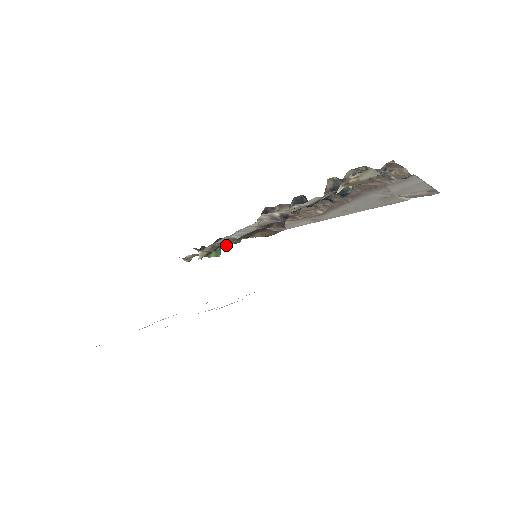
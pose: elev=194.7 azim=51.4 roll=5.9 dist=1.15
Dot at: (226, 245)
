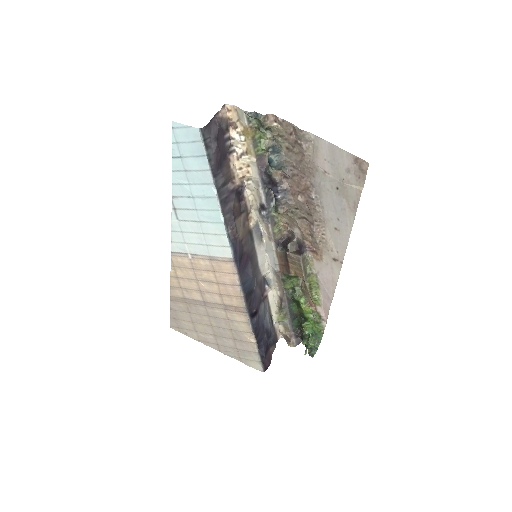
Dot at: (317, 333)
